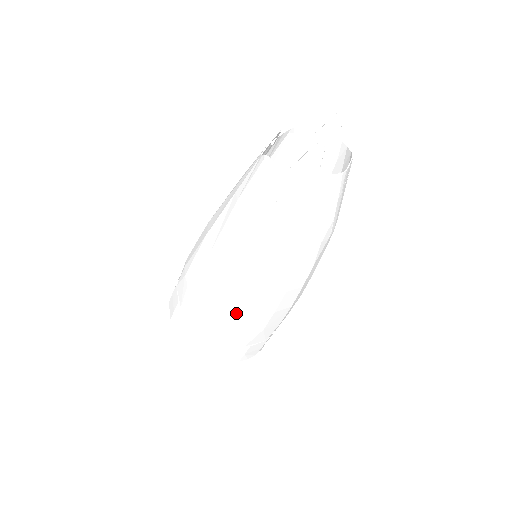
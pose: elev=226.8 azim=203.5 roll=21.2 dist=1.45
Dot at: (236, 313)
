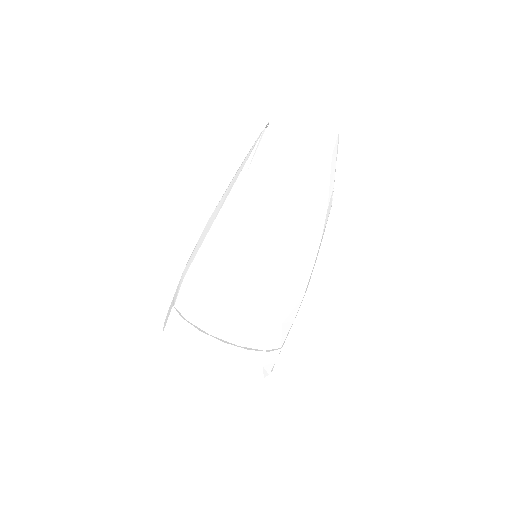
Dot at: (256, 299)
